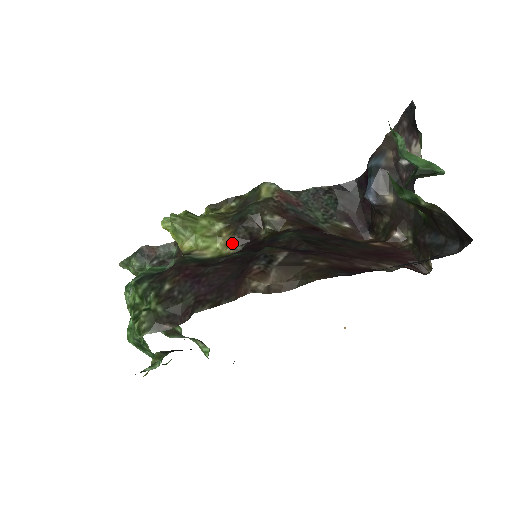
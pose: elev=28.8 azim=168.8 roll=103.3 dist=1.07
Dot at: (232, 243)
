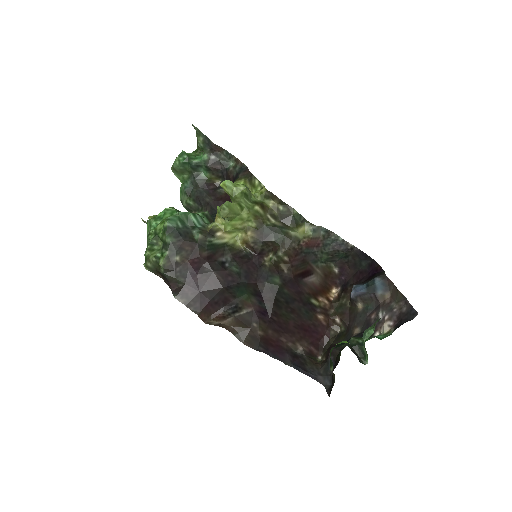
Dot at: (247, 244)
